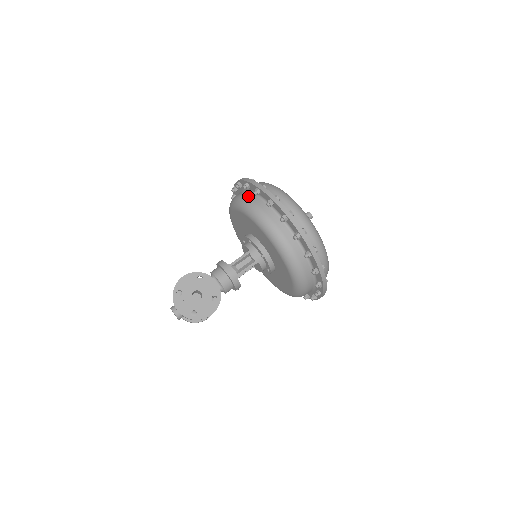
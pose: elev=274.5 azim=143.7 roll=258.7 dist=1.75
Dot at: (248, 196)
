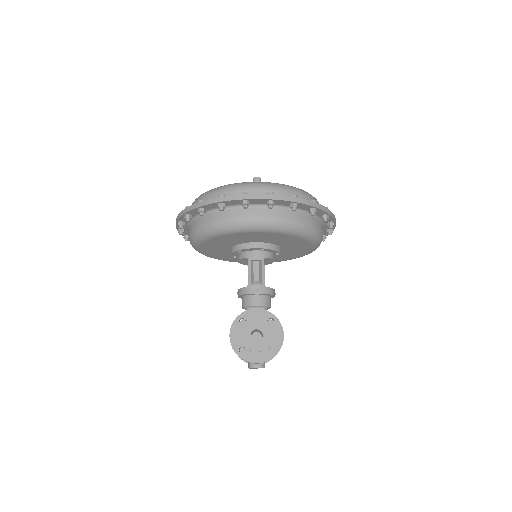
Dot at: (198, 223)
